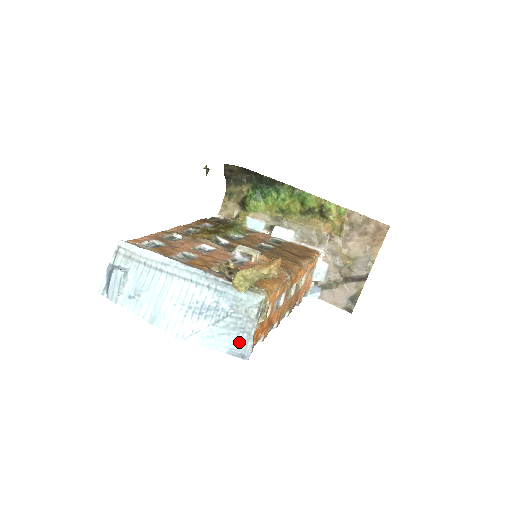
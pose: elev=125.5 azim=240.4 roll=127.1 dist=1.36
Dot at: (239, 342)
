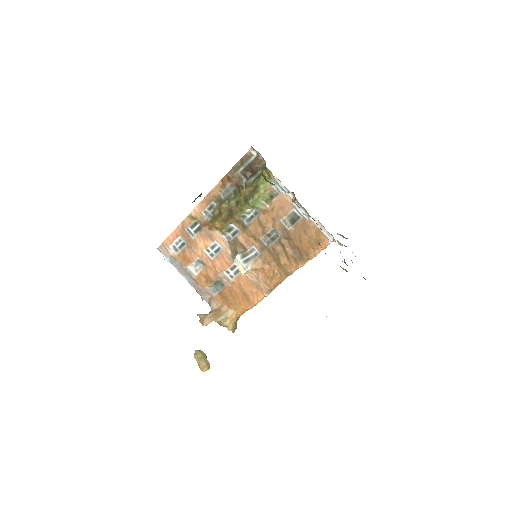
Dot at: occluded
